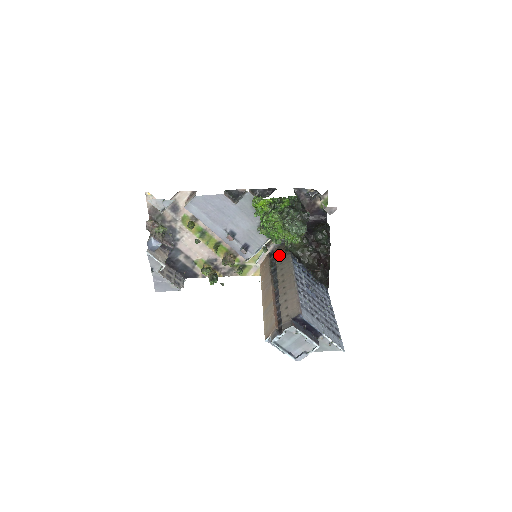
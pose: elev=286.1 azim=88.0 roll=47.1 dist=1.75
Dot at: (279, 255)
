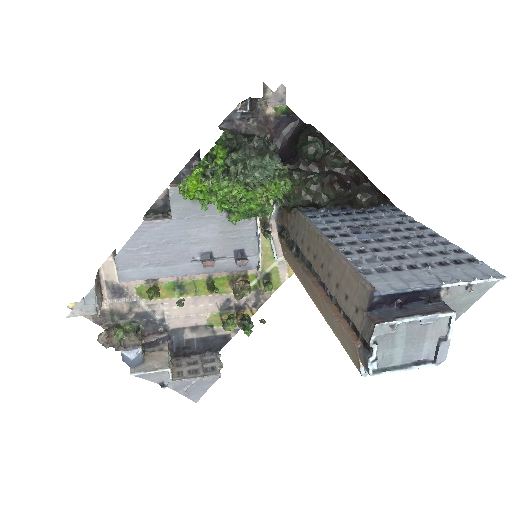
Dot at: (287, 225)
